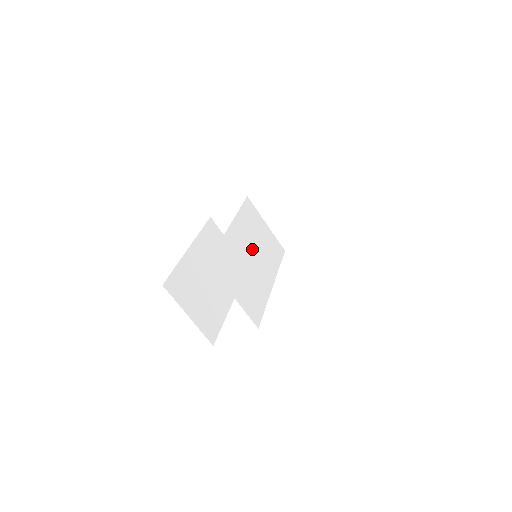
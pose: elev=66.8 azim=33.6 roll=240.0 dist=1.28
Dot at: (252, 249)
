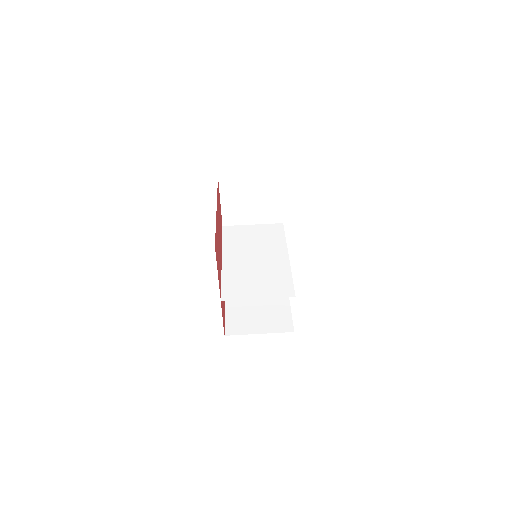
Dot at: (252, 254)
